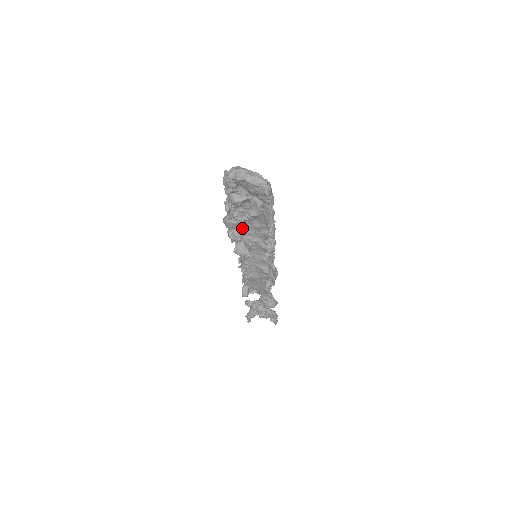
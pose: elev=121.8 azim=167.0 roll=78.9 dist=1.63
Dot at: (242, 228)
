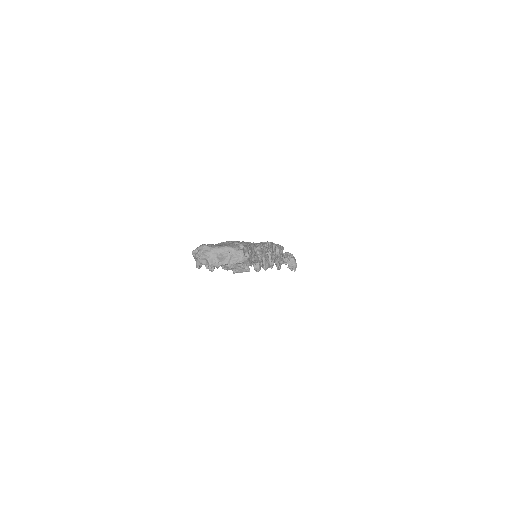
Dot at: occluded
